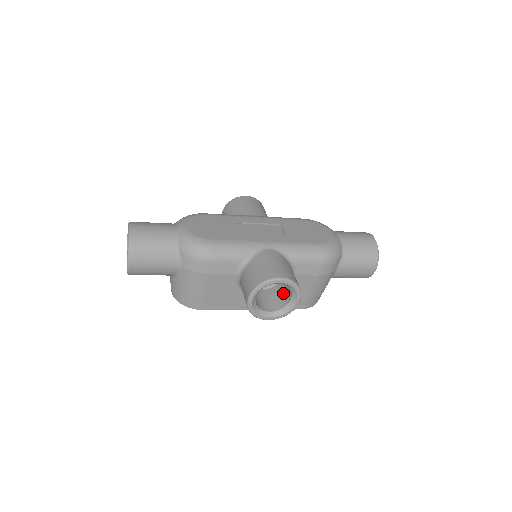
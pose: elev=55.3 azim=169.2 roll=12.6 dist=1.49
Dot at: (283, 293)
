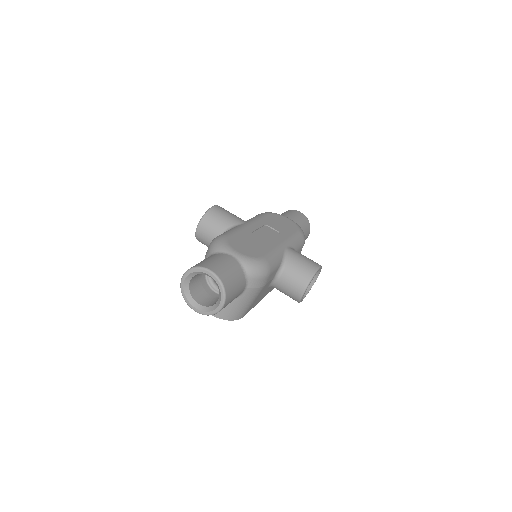
Dot at: occluded
